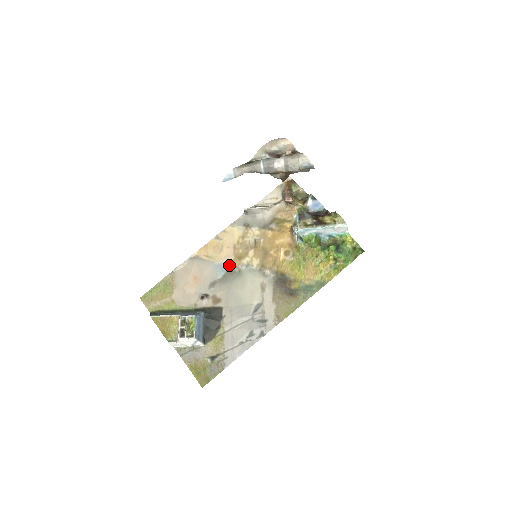
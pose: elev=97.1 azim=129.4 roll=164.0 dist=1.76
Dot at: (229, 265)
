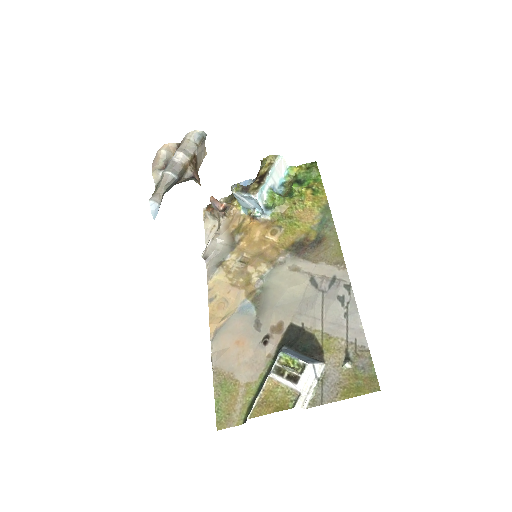
Dot at: (248, 297)
